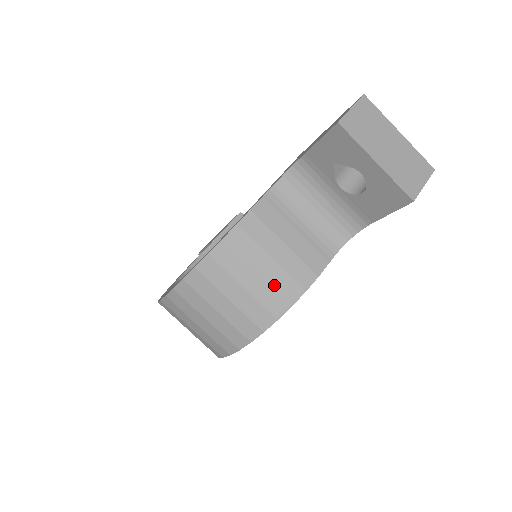
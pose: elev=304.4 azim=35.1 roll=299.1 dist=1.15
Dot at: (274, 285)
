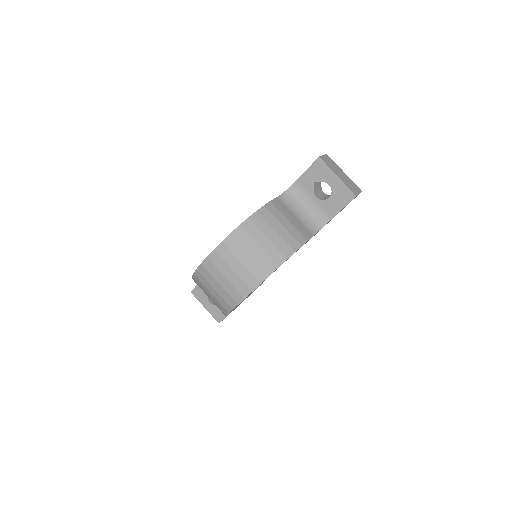
Dot at: (285, 239)
